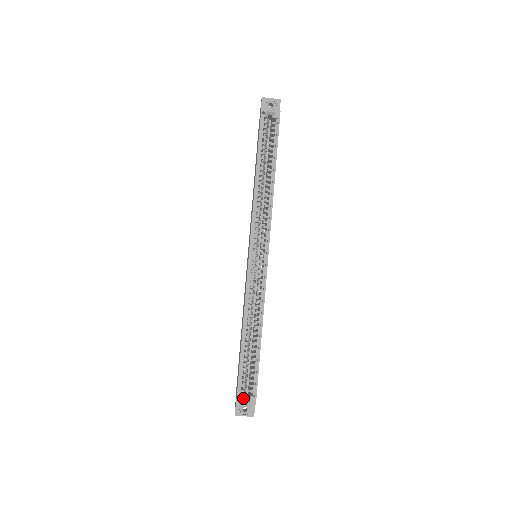
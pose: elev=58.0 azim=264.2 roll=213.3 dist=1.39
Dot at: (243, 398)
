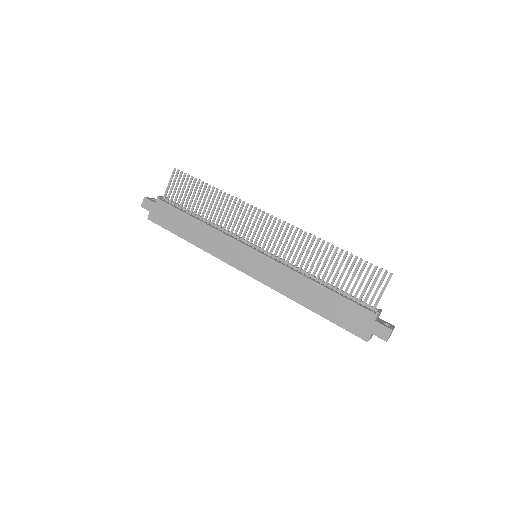
Dot at: occluded
